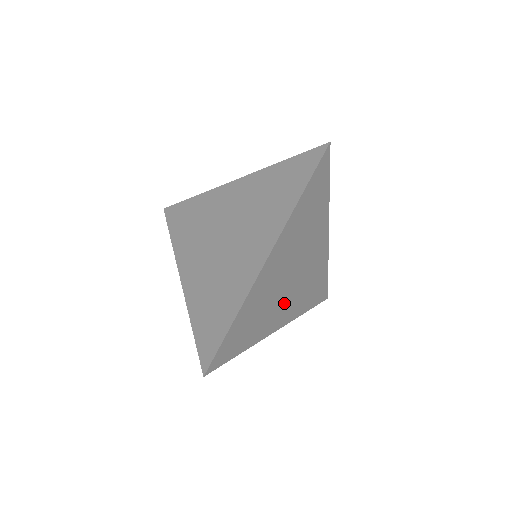
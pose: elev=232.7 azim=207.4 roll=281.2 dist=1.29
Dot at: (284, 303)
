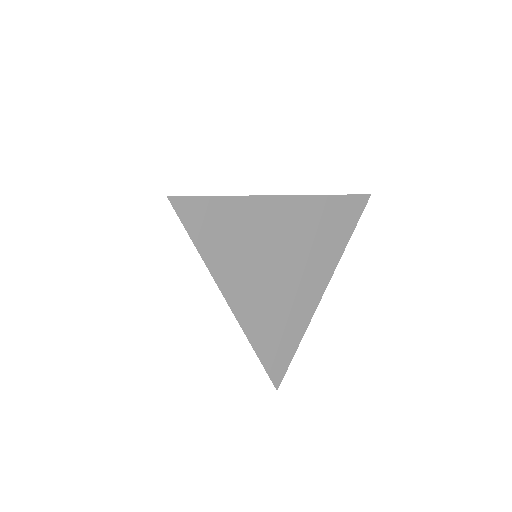
Dot at: (255, 282)
